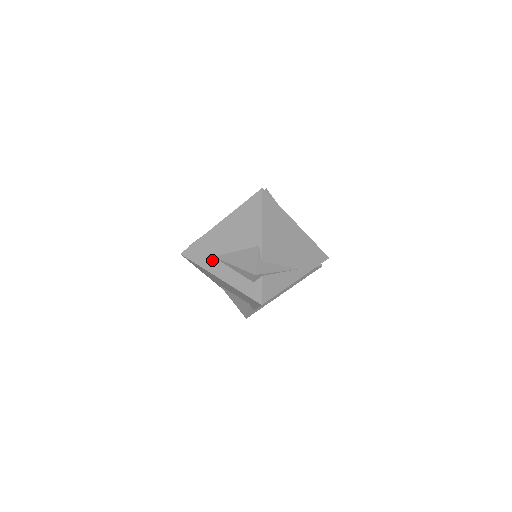
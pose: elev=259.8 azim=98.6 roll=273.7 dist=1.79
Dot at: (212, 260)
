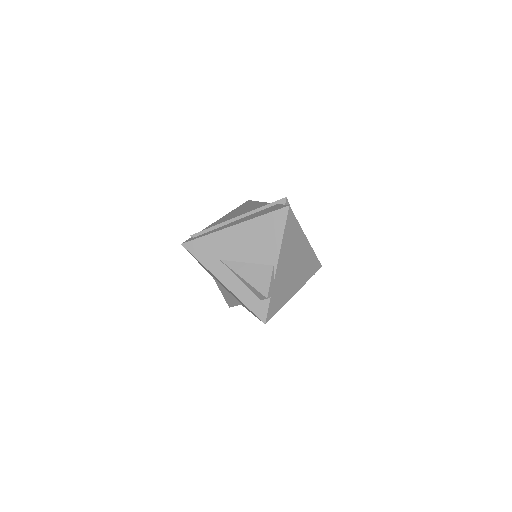
Dot at: (218, 263)
